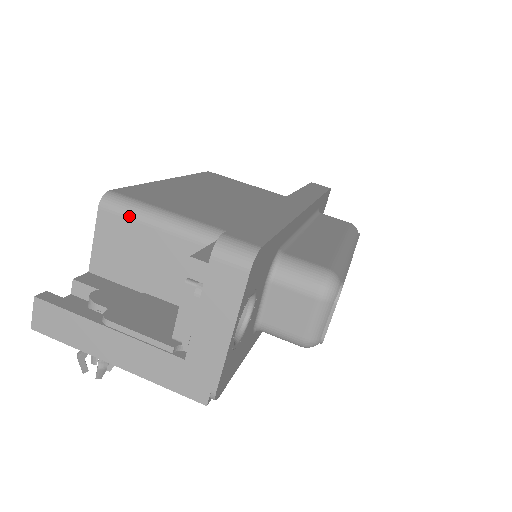
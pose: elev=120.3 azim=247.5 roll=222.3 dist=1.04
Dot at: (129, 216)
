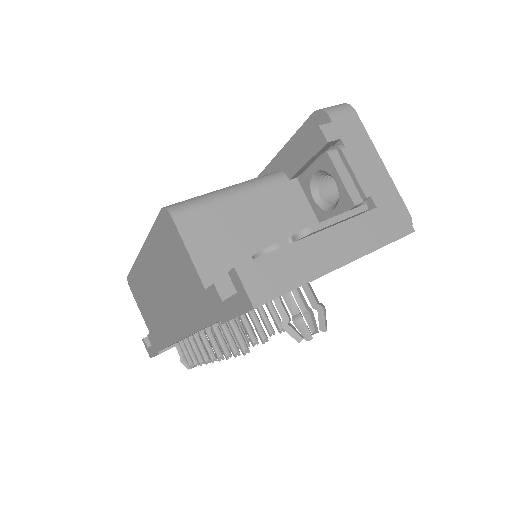
Dot at: (205, 204)
